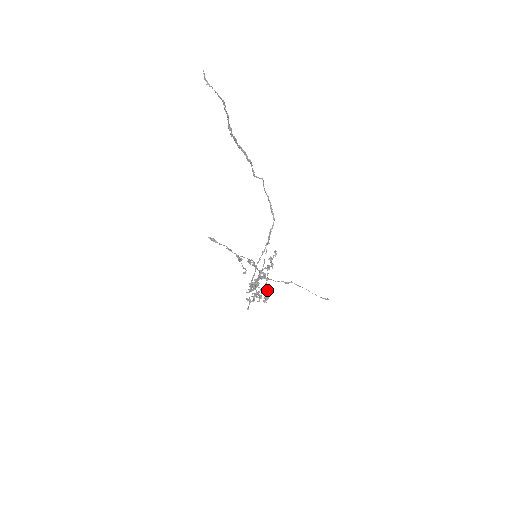
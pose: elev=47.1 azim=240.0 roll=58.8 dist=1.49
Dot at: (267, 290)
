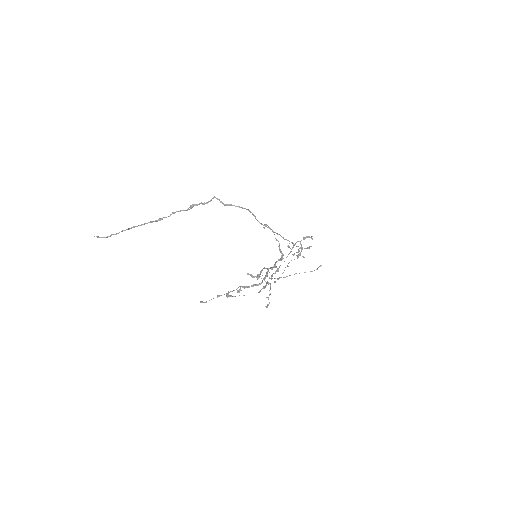
Dot at: occluded
